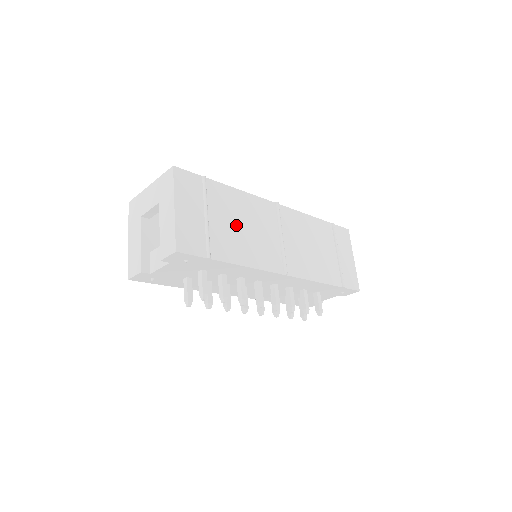
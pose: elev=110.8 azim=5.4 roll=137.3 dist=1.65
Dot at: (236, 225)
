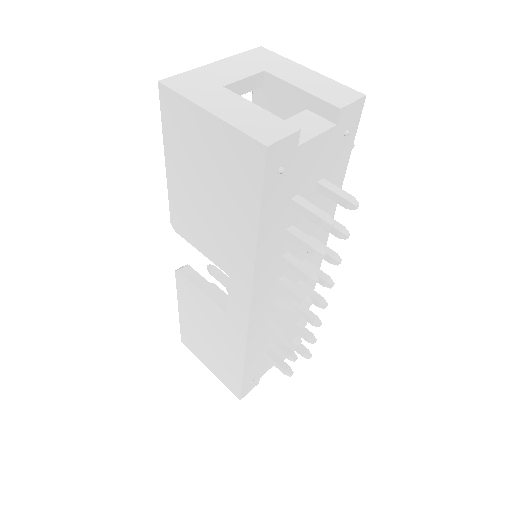
Dot at: occluded
